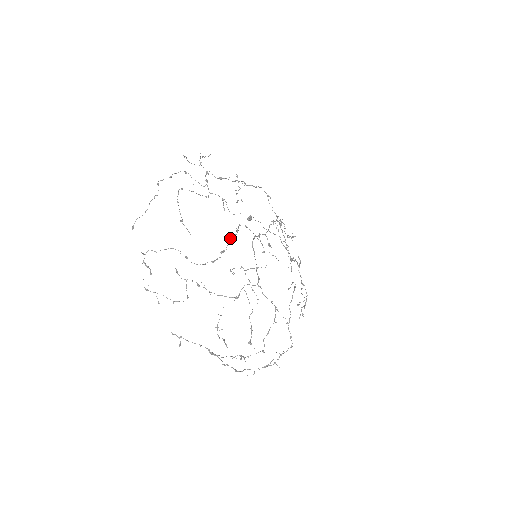
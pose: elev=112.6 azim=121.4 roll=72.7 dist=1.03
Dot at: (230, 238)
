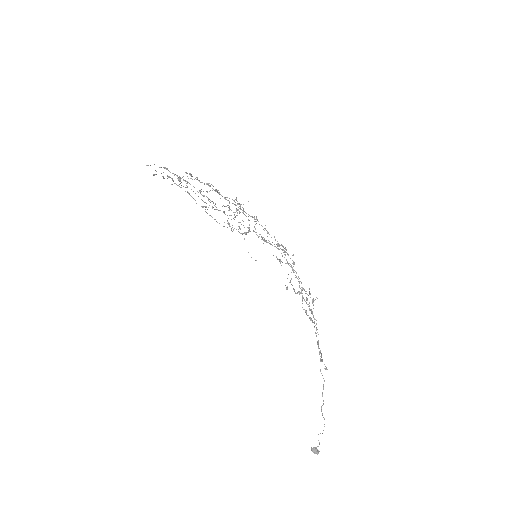
Dot at: occluded
